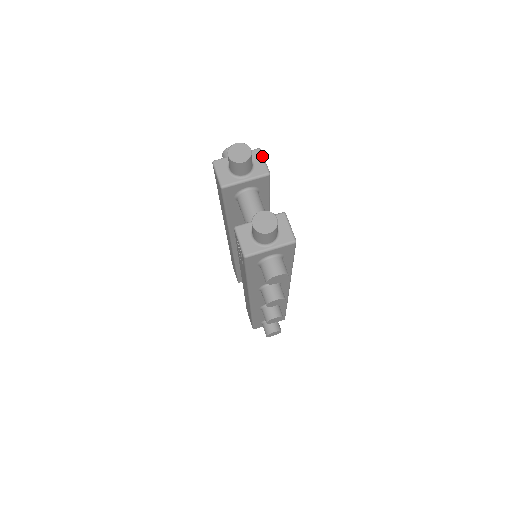
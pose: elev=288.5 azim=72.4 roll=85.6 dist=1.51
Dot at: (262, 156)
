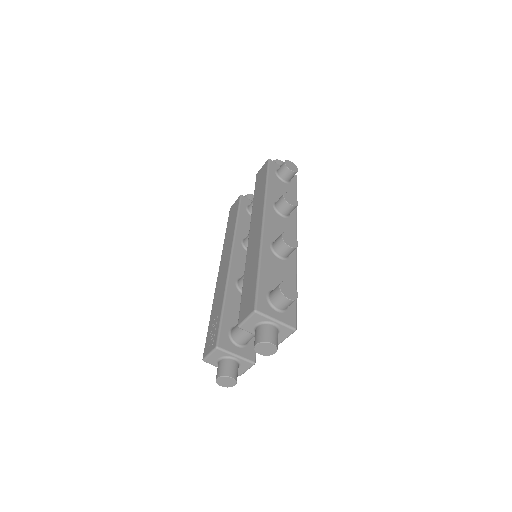
Dot at: (289, 335)
